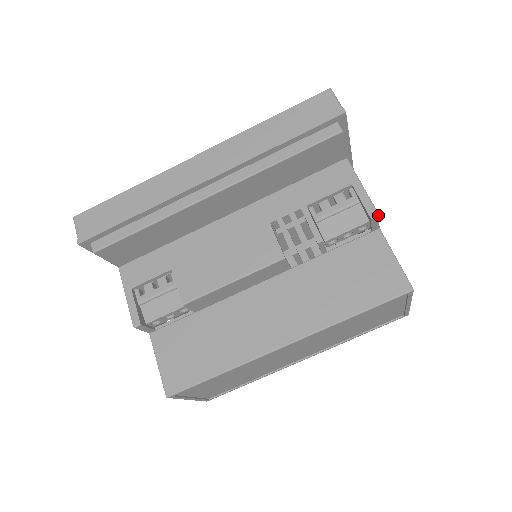
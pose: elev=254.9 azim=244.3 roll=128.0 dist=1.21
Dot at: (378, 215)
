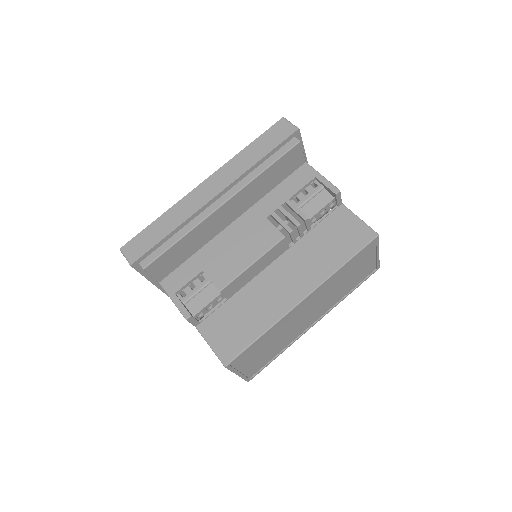
Dot at: occluded
